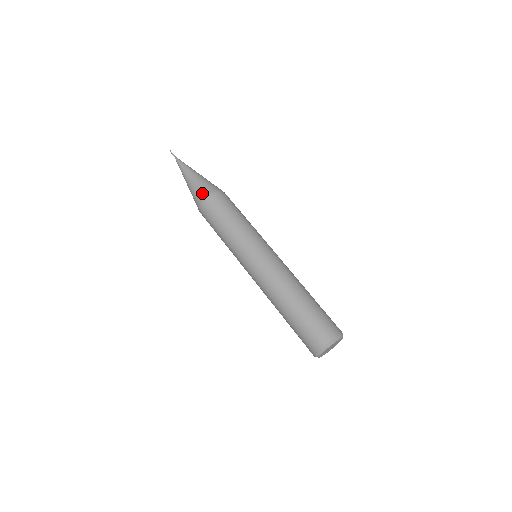
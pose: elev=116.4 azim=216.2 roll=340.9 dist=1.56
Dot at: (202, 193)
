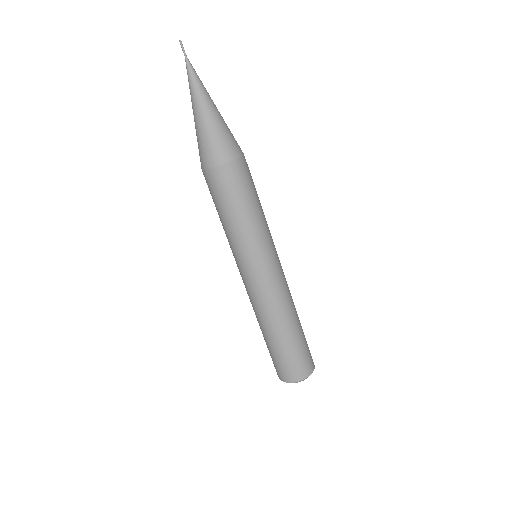
Dot at: (228, 150)
